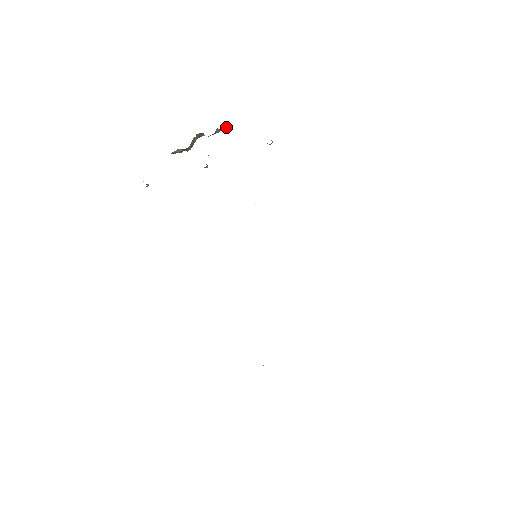
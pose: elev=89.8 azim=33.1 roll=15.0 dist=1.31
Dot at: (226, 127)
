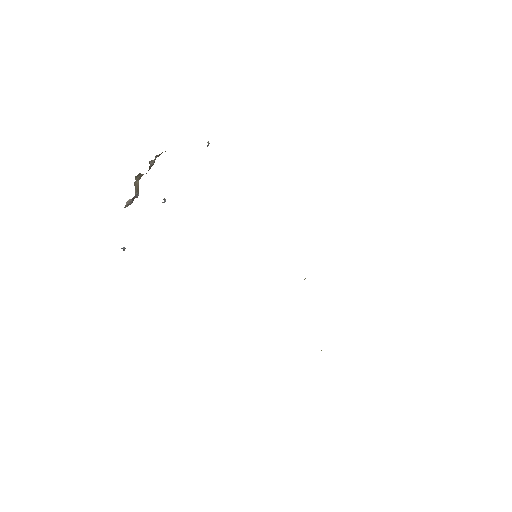
Dot at: (157, 155)
